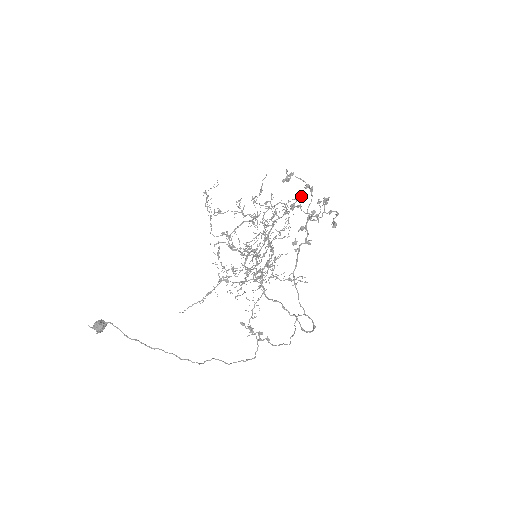
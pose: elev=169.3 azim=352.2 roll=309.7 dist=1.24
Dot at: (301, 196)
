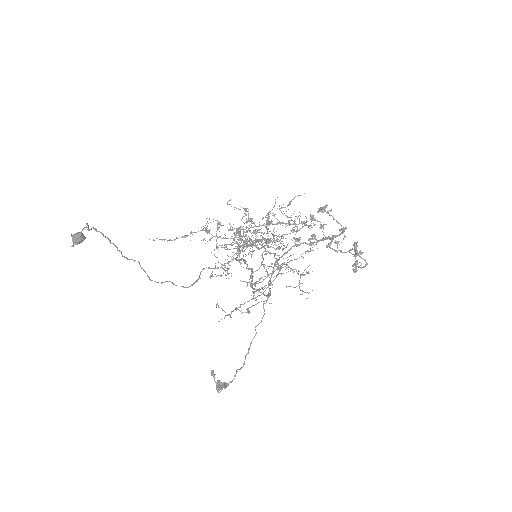
Dot at: (333, 238)
